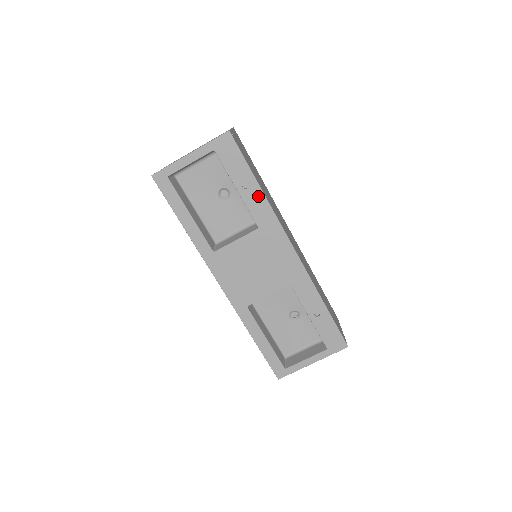
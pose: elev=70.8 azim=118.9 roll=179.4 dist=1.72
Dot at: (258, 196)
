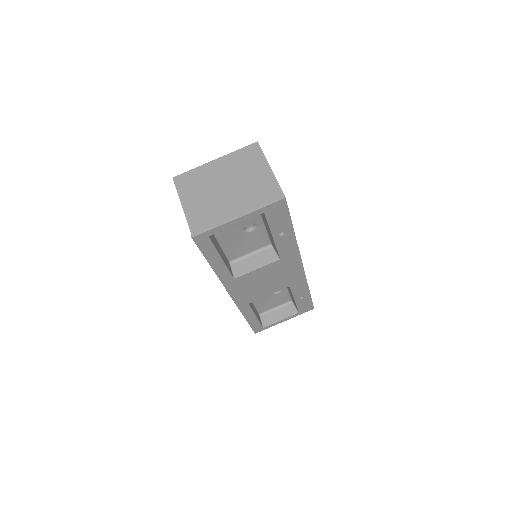
Dot at: (290, 240)
